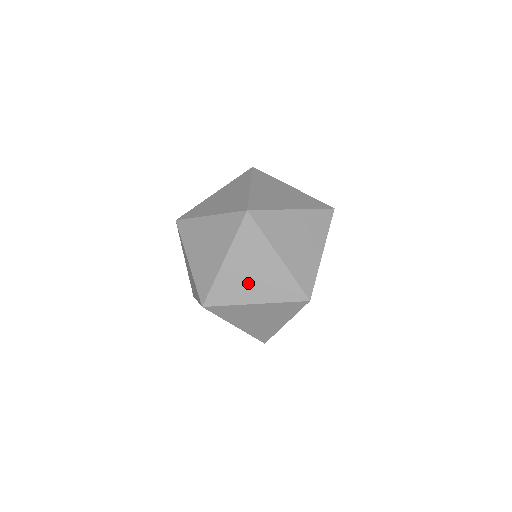
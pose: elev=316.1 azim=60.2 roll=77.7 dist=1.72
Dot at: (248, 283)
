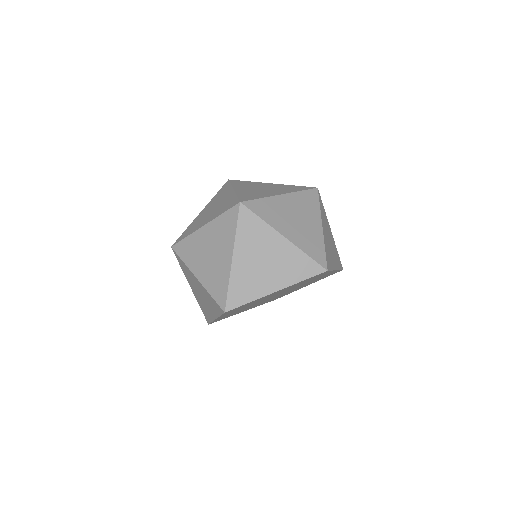
Dot at: (203, 257)
